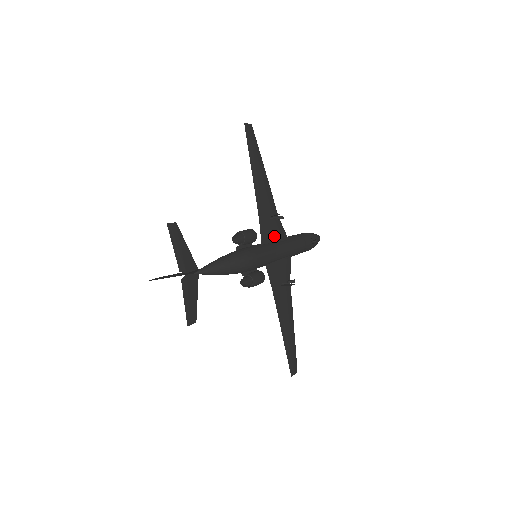
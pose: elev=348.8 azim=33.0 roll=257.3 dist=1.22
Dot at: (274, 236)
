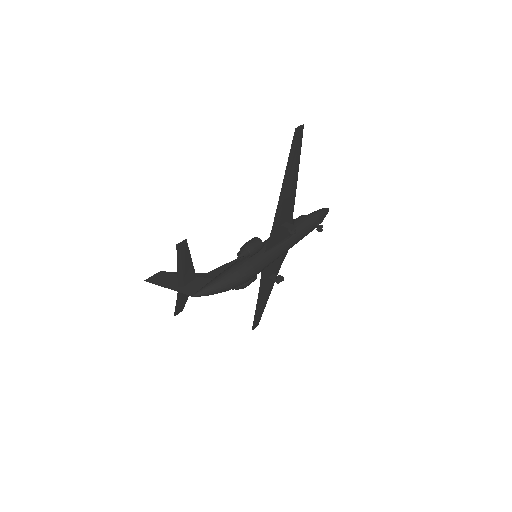
Dot at: (281, 238)
